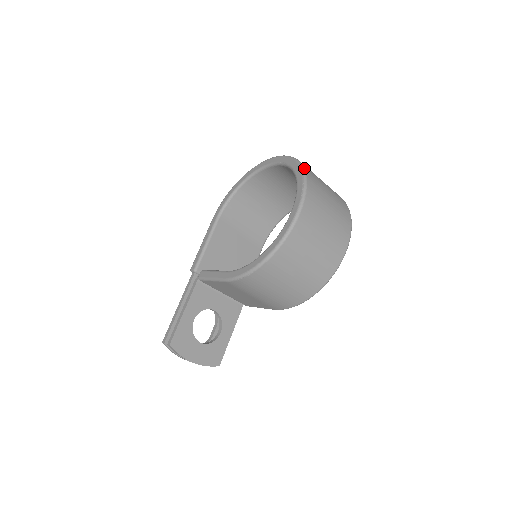
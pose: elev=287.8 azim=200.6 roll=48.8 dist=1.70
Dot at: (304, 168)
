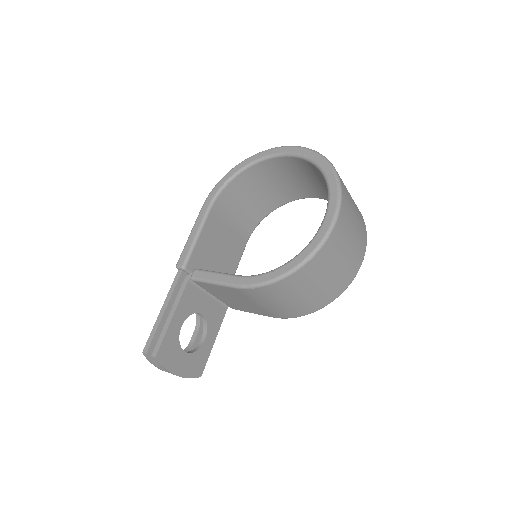
Dot at: (334, 167)
